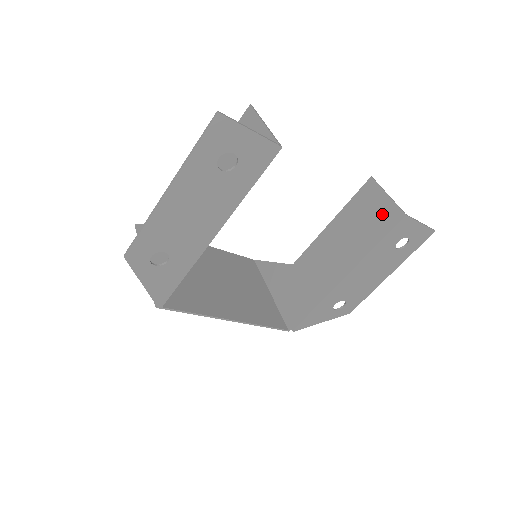
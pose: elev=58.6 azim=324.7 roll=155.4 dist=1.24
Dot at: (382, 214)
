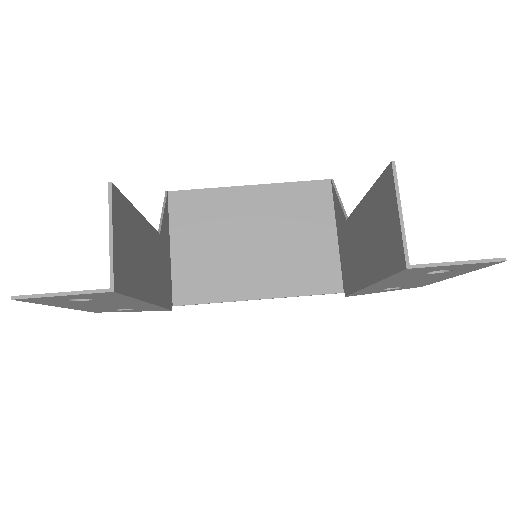
Dot at: (392, 239)
